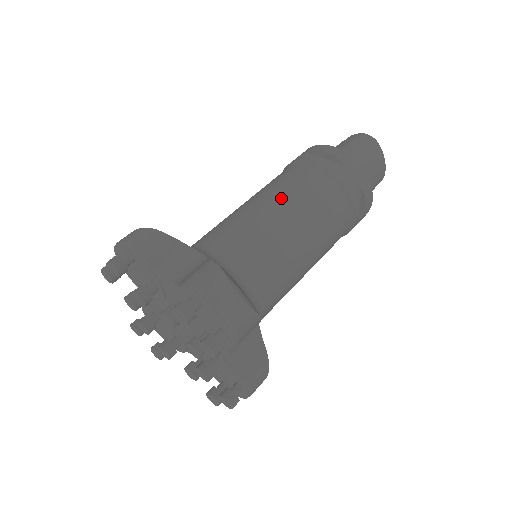
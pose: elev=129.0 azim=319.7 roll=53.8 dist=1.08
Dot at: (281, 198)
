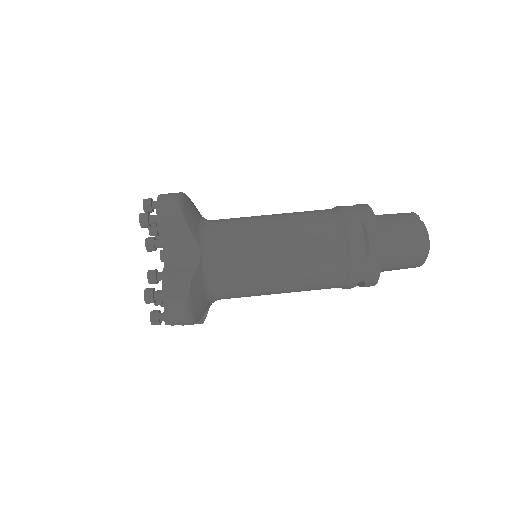
Dot at: (294, 250)
